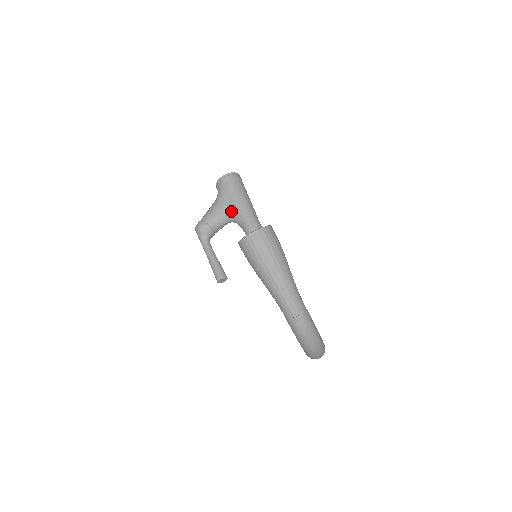
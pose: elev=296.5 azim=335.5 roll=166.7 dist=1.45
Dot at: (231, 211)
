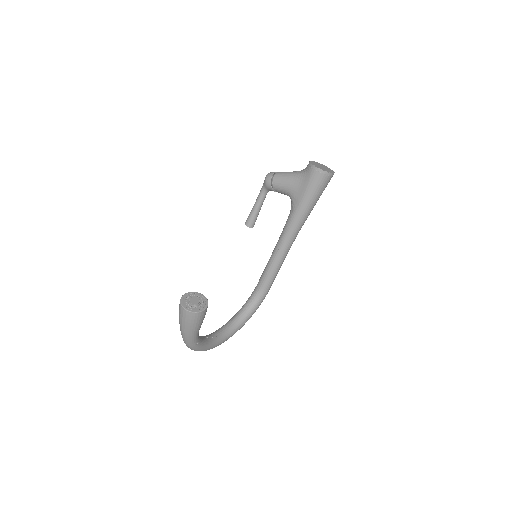
Dot at: (293, 196)
